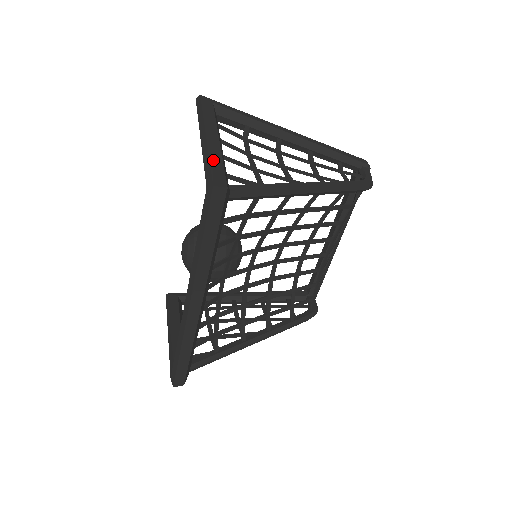
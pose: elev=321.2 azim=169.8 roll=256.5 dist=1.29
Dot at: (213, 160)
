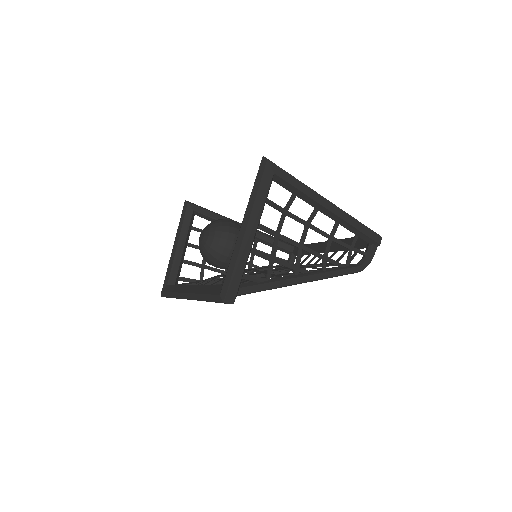
Dot at: (236, 269)
